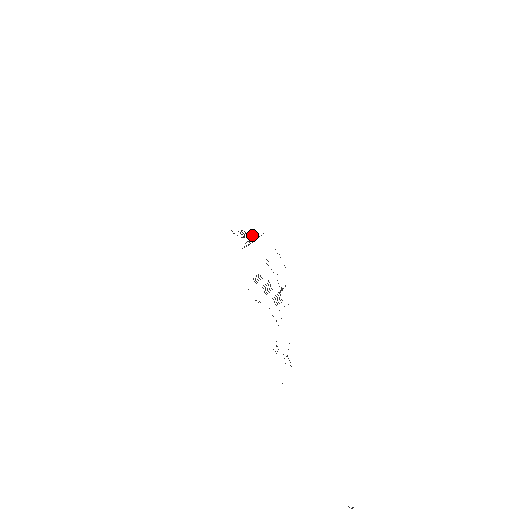
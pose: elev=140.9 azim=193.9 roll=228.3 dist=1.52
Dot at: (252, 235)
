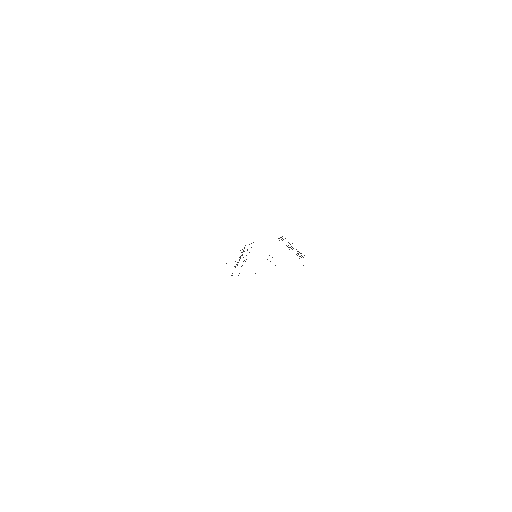
Dot at: occluded
